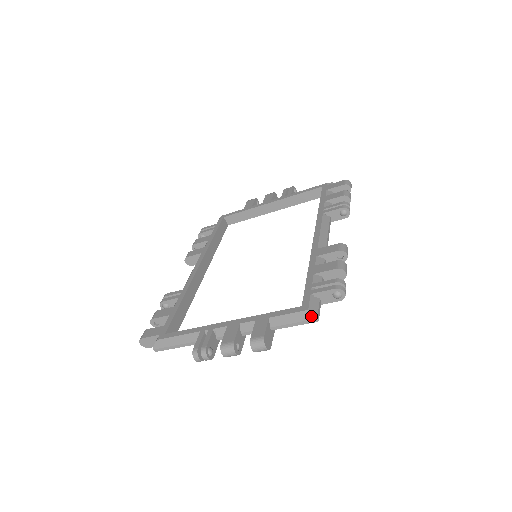
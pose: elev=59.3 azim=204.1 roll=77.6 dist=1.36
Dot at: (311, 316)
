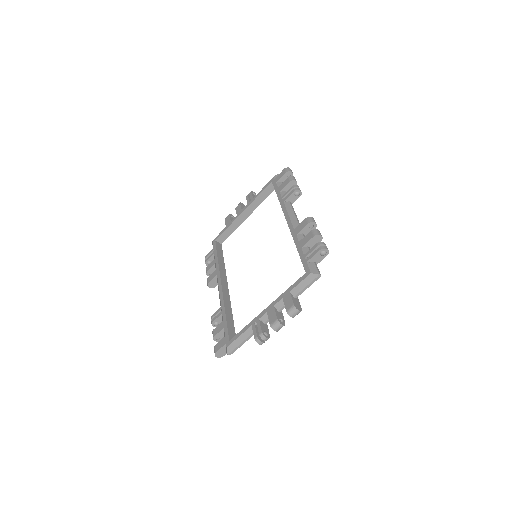
Dot at: (315, 276)
